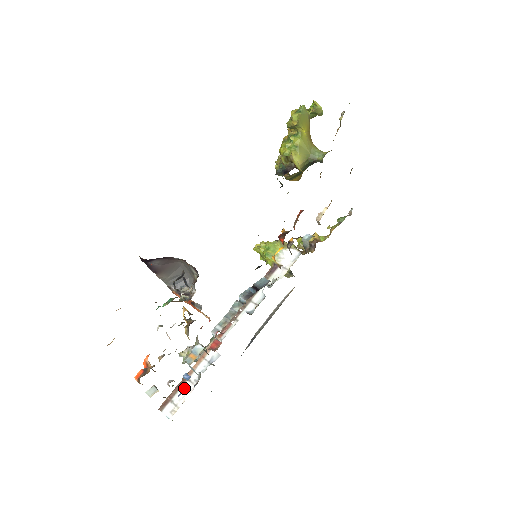
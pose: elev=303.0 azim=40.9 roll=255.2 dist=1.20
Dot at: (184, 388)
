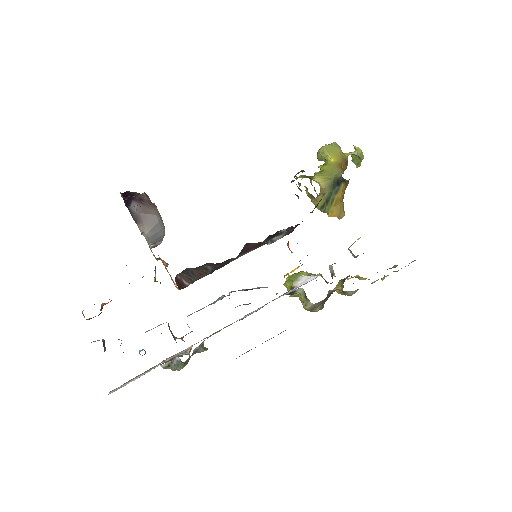
Dot at: occluded
